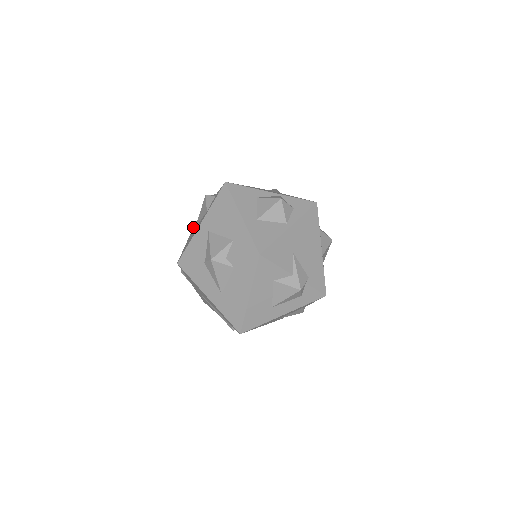
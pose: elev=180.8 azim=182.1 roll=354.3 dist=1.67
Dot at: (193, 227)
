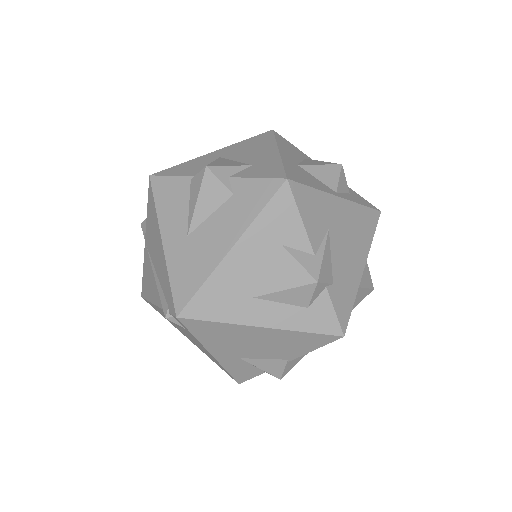
Dot at: occluded
